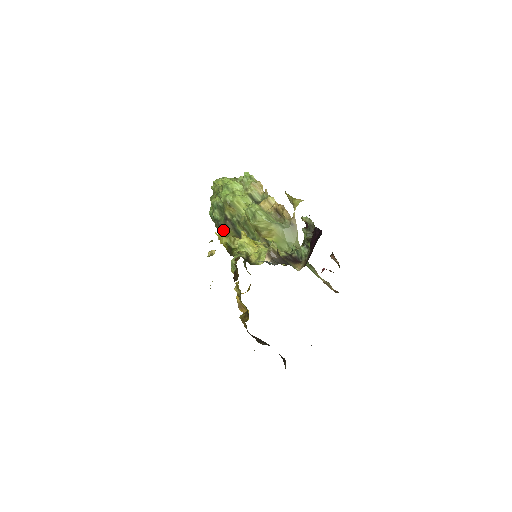
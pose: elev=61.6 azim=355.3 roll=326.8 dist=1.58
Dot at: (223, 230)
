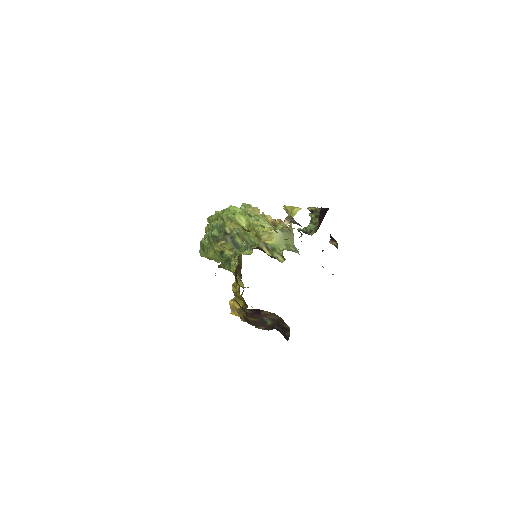
Dot at: (221, 244)
